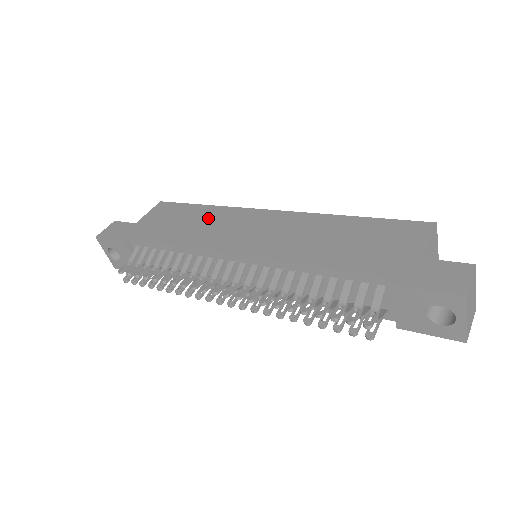
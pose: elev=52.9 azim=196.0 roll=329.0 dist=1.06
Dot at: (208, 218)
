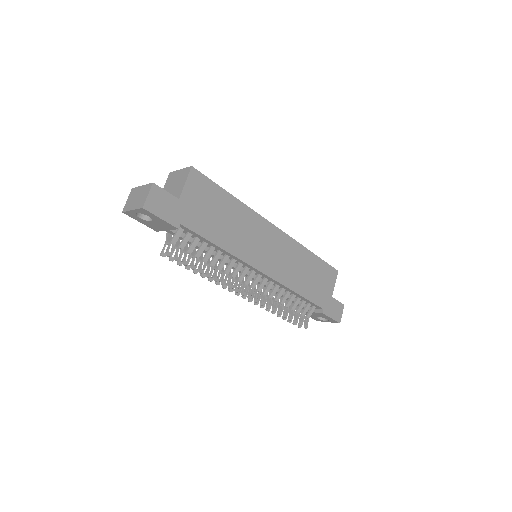
Dot at: (240, 220)
